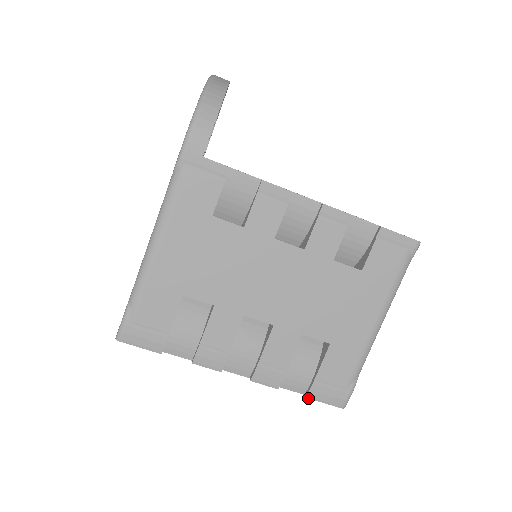
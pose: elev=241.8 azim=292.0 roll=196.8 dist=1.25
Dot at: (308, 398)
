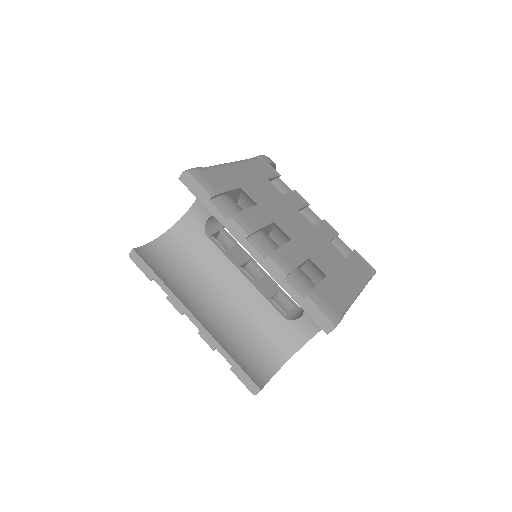
Dot at: (308, 298)
